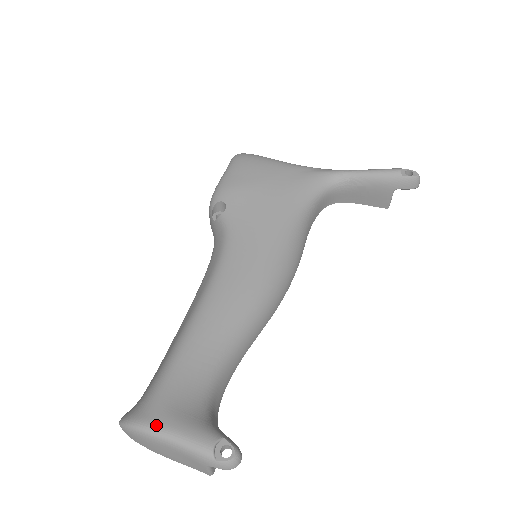
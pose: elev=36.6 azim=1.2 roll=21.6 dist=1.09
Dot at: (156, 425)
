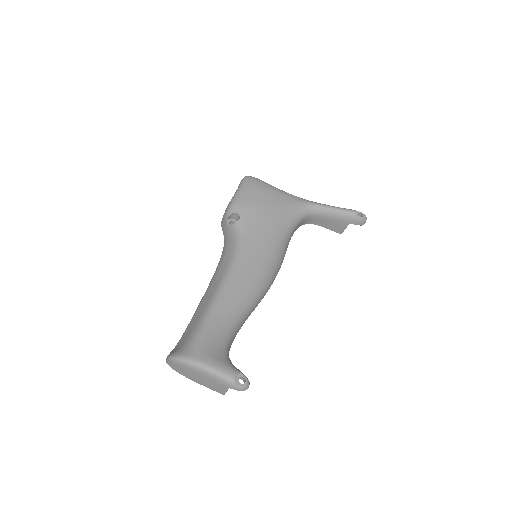
Dot at: (200, 361)
